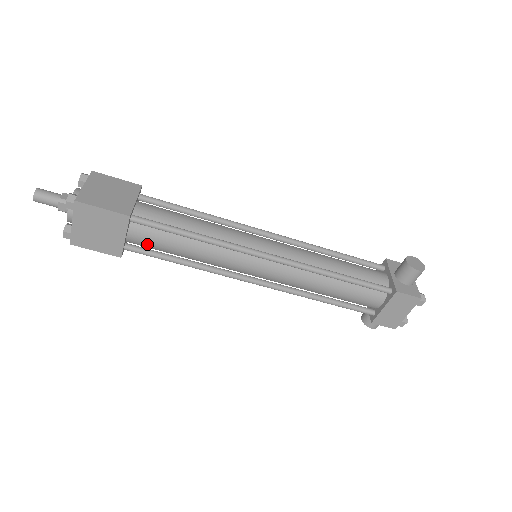
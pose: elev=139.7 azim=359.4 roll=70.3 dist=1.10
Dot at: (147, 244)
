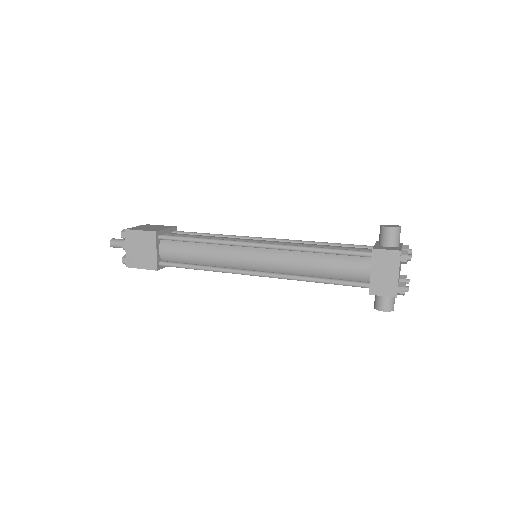
Dot at: (173, 256)
